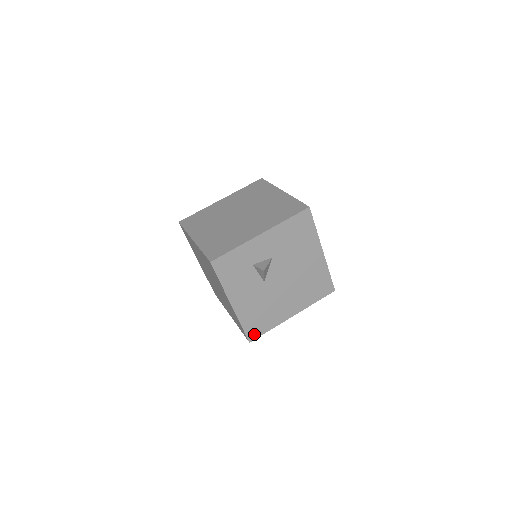
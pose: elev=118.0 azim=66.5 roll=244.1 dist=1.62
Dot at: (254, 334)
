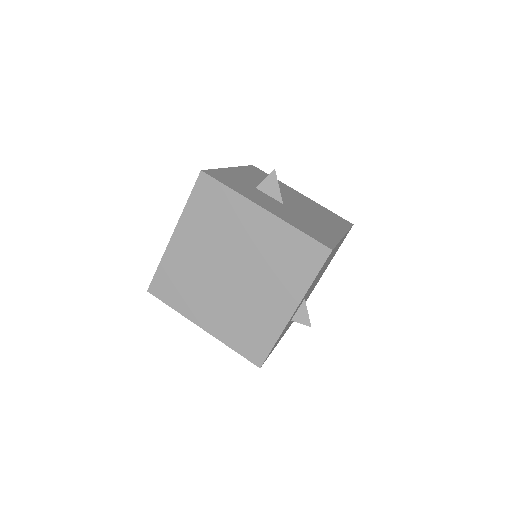
Dot at: occluded
